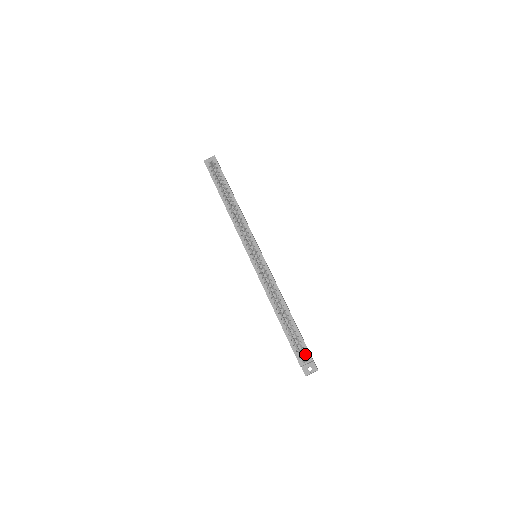
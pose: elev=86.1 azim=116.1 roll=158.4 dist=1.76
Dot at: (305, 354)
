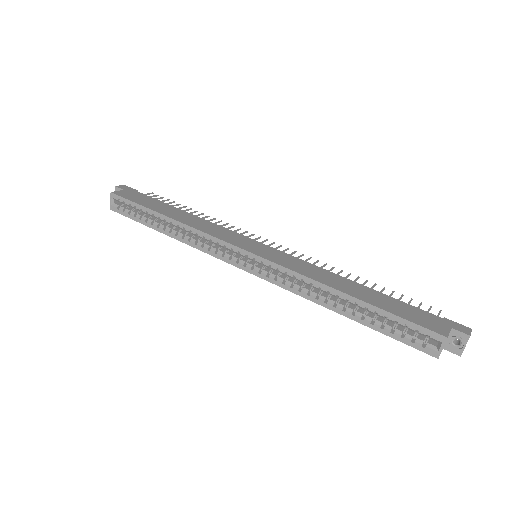
Dot at: occluded
